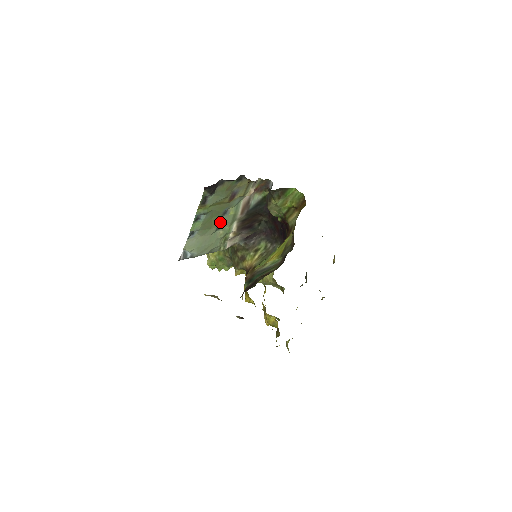
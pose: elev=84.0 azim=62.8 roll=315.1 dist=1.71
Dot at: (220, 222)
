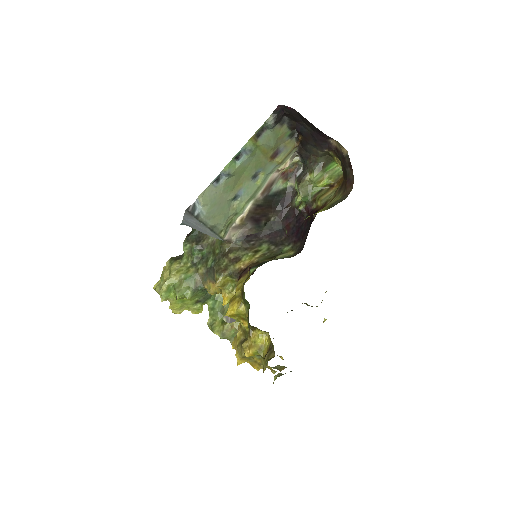
Dot at: (243, 188)
